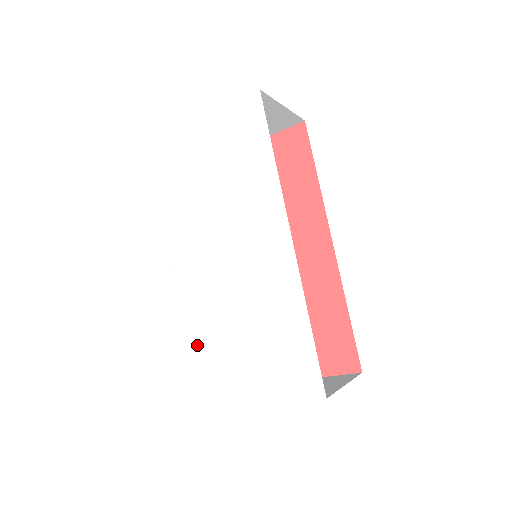
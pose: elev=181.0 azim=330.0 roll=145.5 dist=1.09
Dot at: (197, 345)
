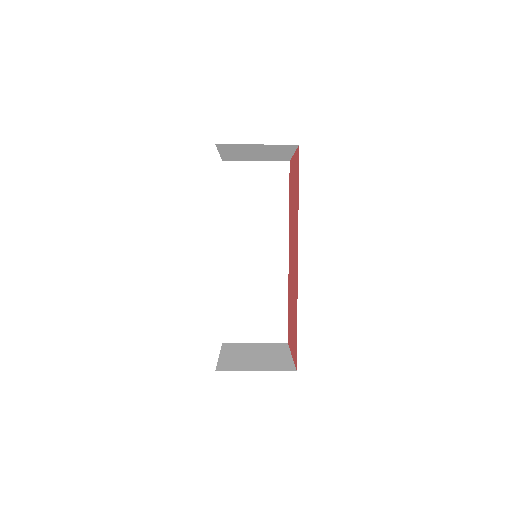
Dot at: occluded
